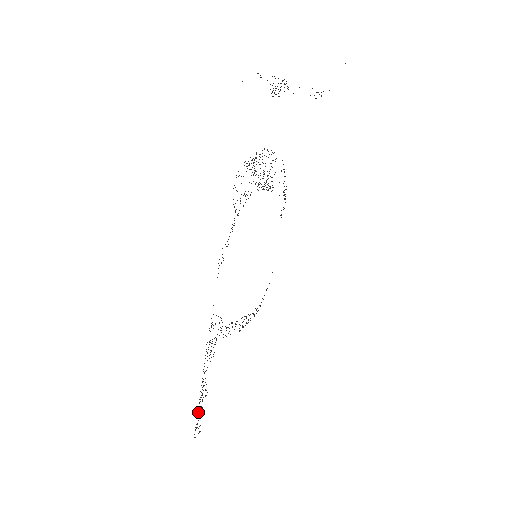
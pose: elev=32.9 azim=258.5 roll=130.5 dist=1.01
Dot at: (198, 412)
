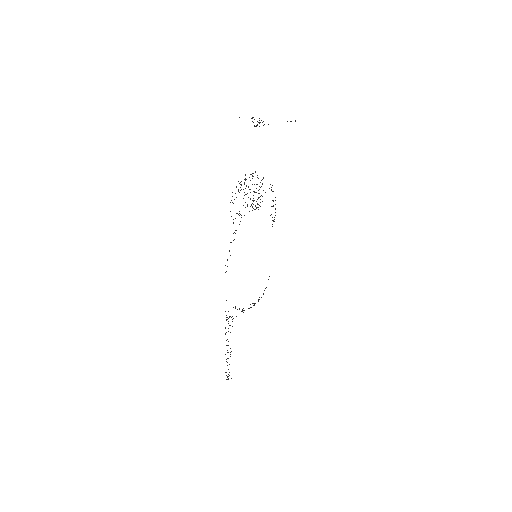
Dot at: occluded
